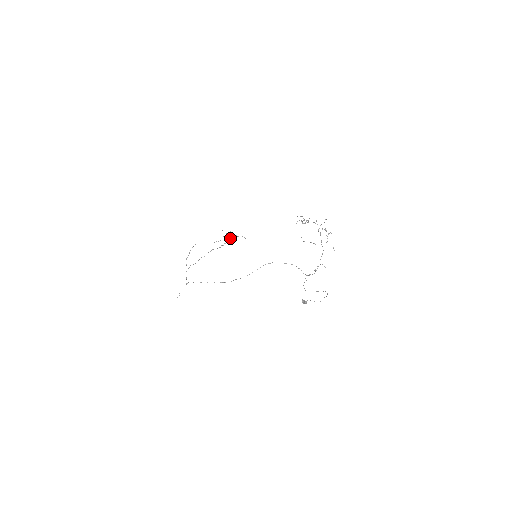
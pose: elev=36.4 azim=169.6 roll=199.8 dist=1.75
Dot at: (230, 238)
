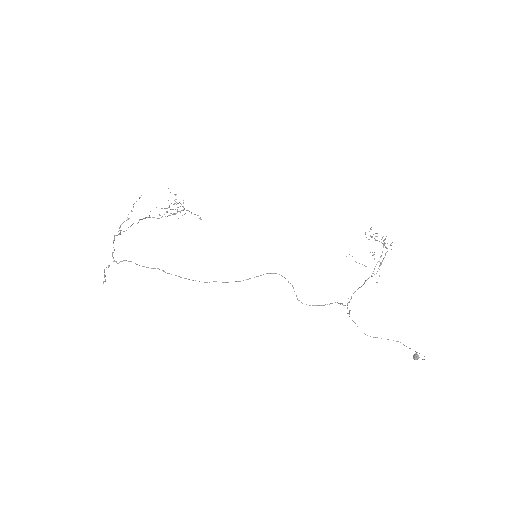
Dot at: occluded
